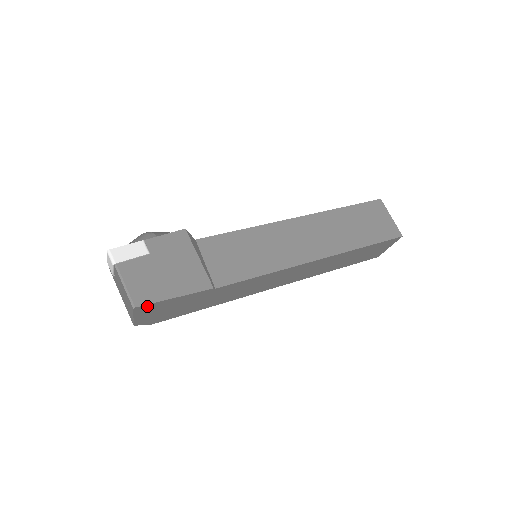
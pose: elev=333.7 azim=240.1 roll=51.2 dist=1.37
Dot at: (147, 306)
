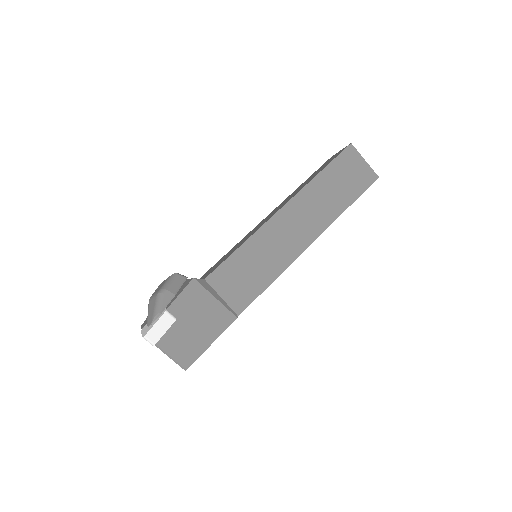
Dot at: (193, 361)
